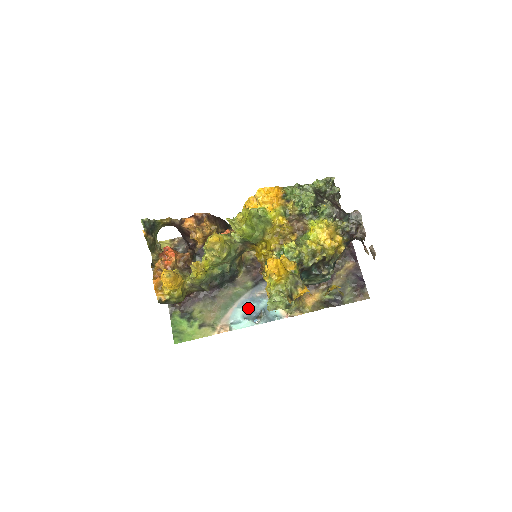
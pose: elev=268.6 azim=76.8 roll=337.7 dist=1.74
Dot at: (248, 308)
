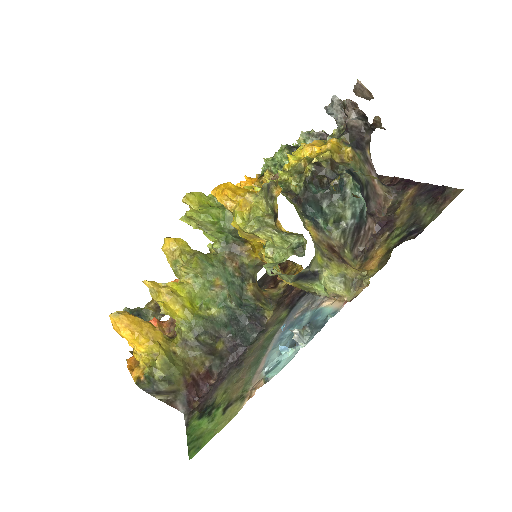
Dot at: (287, 339)
